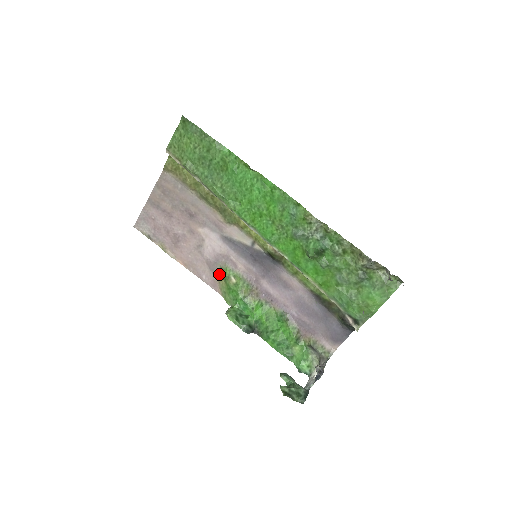
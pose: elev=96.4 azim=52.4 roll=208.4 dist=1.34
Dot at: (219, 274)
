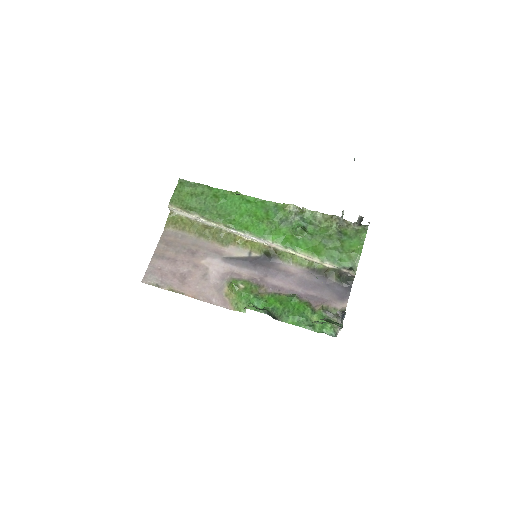
Dot at: (227, 290)
